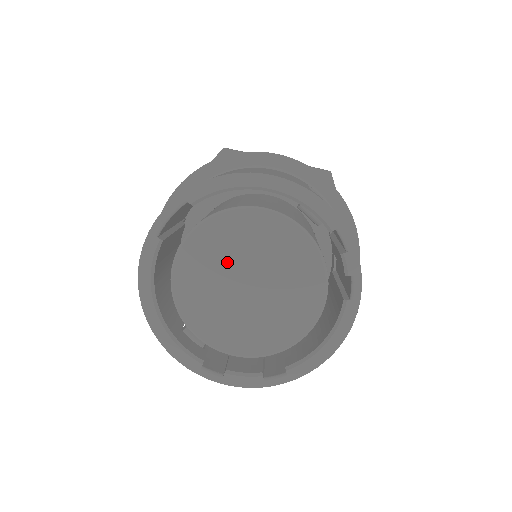
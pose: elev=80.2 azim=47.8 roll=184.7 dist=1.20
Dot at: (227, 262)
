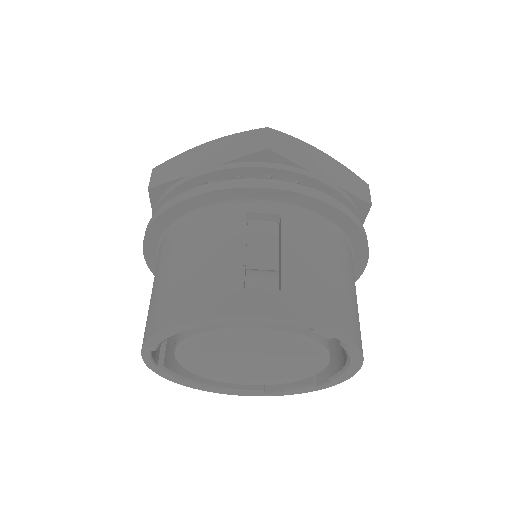
Dot at: (221, 359)
